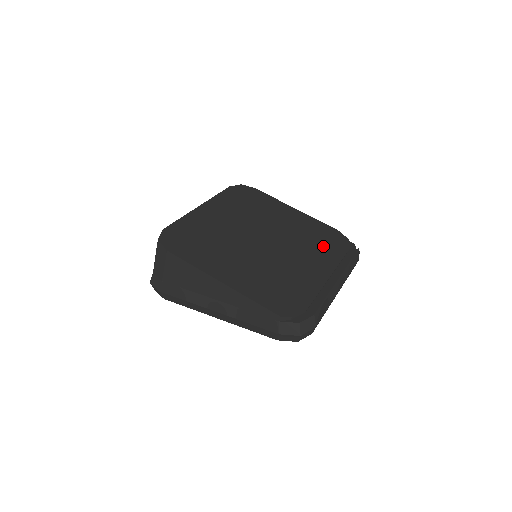
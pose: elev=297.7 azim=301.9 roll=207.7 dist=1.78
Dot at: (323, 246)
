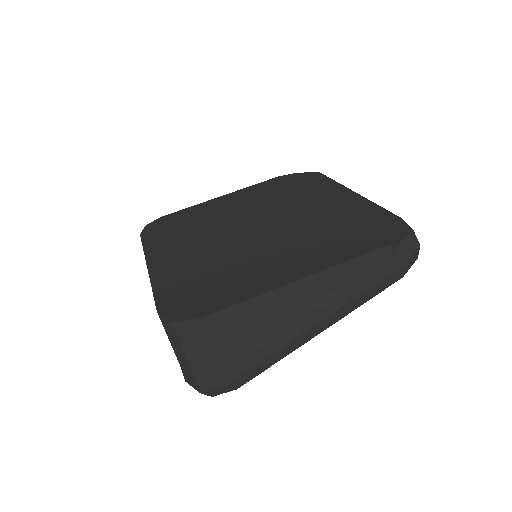
Dot at: (295, 190)
